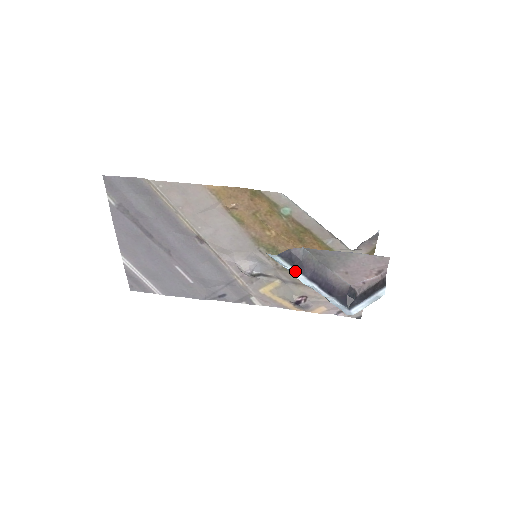
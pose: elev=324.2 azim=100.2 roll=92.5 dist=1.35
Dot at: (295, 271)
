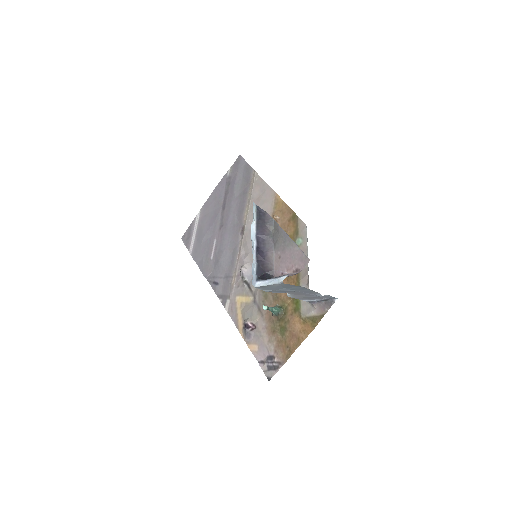
Dot at: (255, 223)
